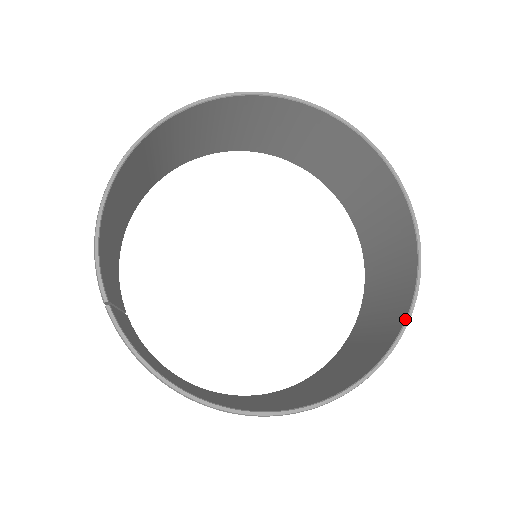
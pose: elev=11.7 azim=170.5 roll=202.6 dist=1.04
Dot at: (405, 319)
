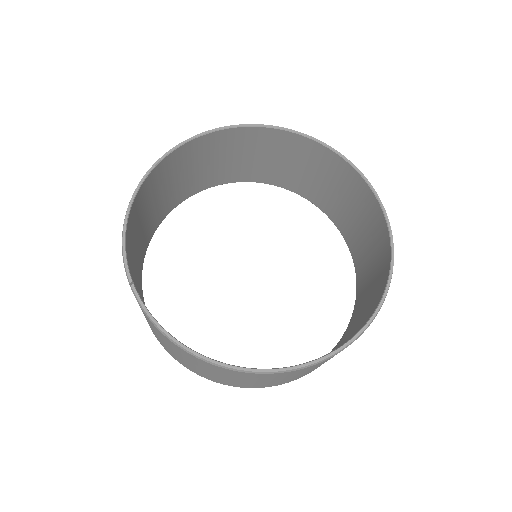
Dot at: (383, 292)
